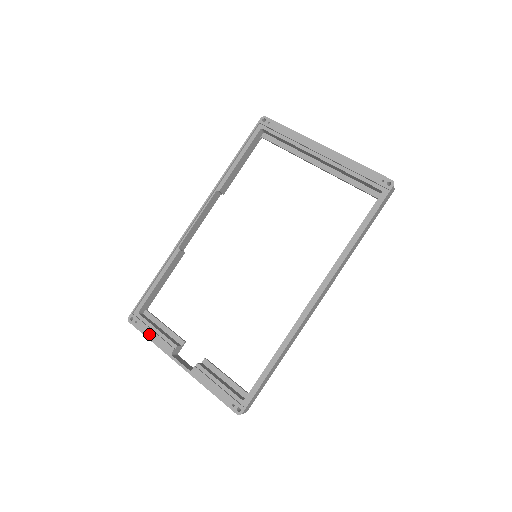
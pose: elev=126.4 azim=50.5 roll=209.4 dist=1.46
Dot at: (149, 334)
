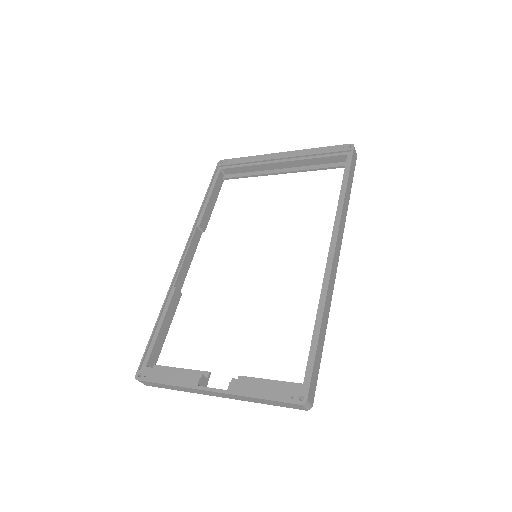
Dot at: (165, 379)
